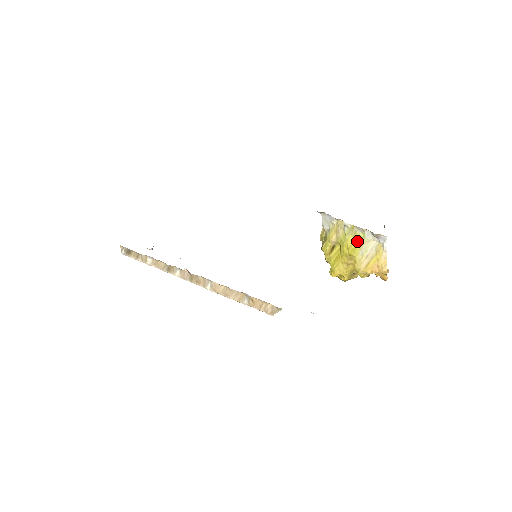
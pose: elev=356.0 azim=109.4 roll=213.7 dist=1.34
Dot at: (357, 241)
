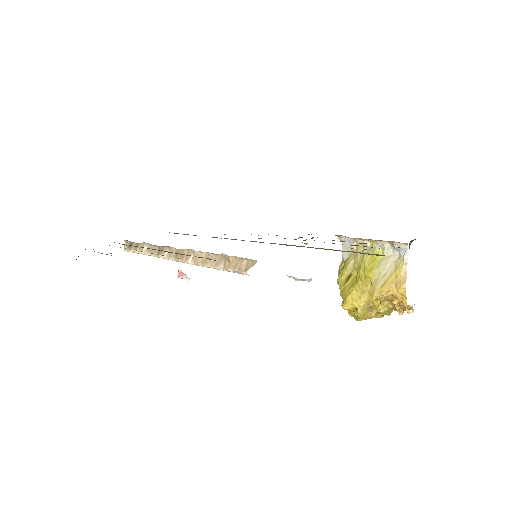
Dot at: (375, 259)
